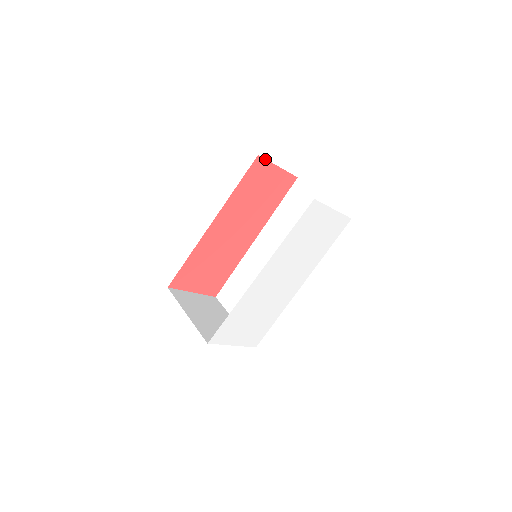
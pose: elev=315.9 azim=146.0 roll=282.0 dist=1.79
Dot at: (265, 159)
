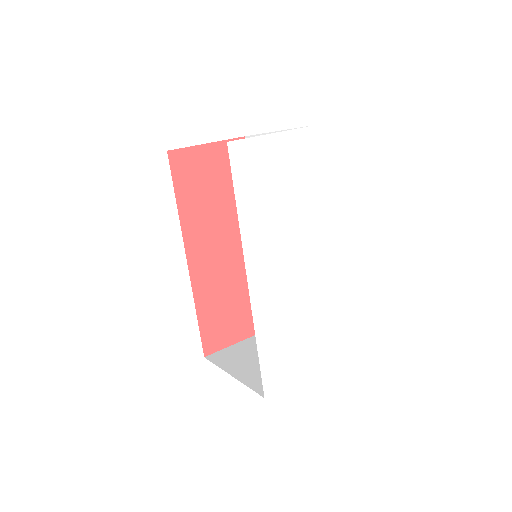
Dot at: (181, 149)
